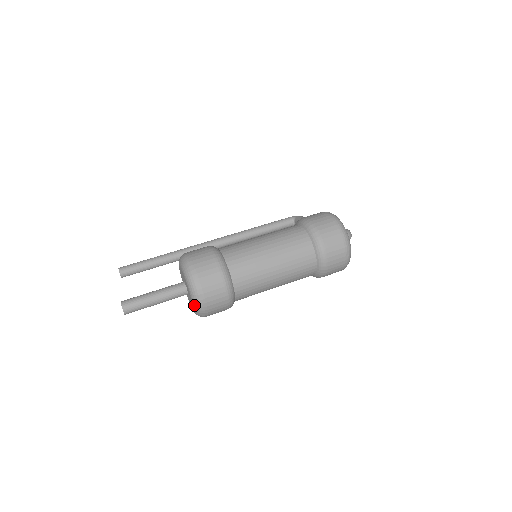
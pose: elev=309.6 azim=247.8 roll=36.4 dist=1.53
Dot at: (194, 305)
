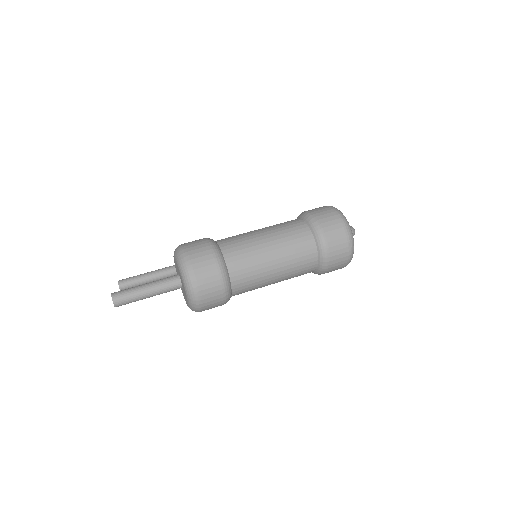
Dot at: (187, 295)
